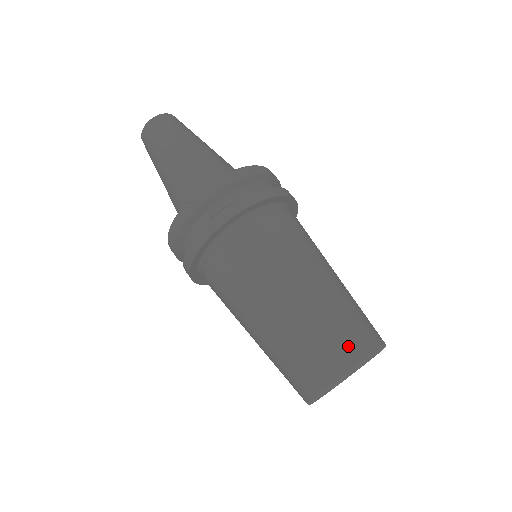
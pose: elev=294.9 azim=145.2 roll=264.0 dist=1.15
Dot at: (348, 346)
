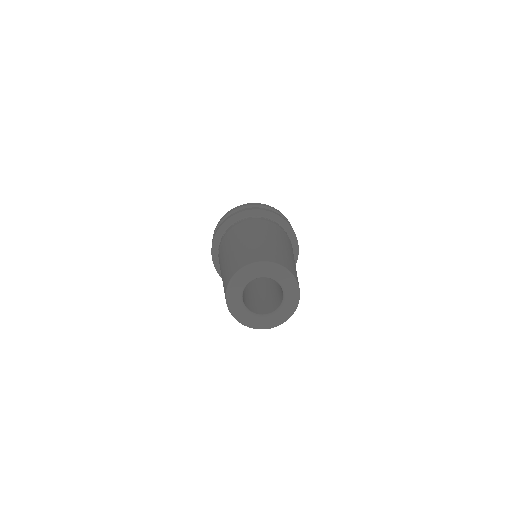
Dot at: (276, 258)
